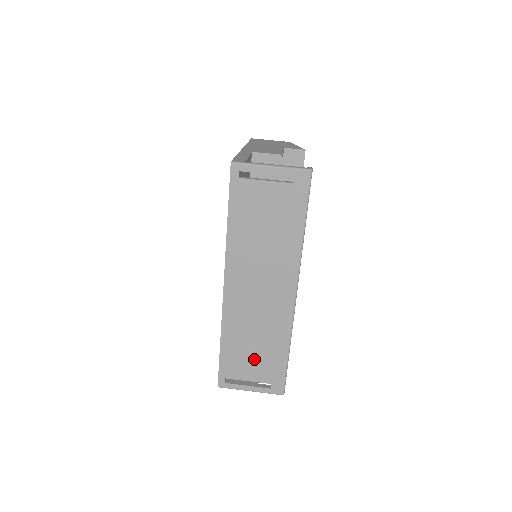
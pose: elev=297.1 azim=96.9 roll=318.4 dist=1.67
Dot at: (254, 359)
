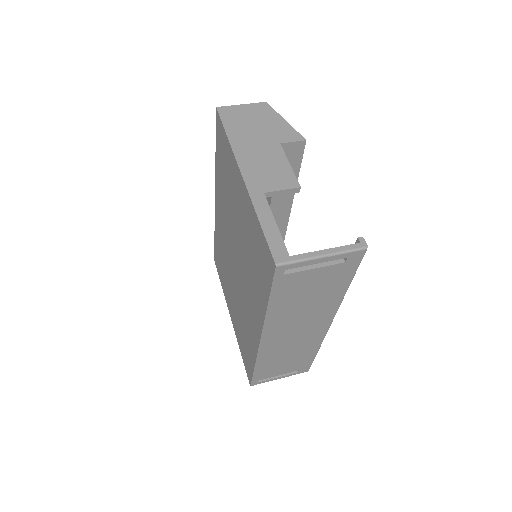
Dot at: (285, 365)
